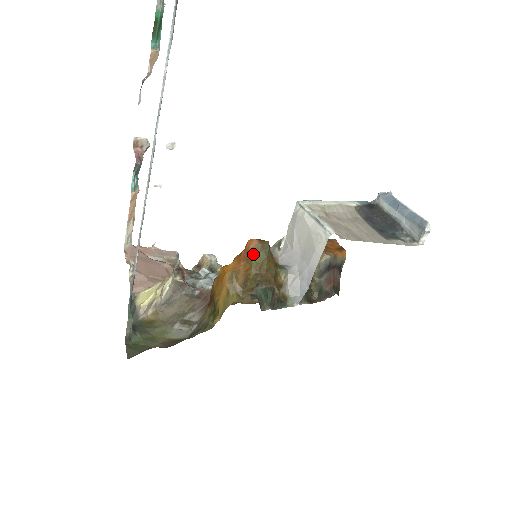
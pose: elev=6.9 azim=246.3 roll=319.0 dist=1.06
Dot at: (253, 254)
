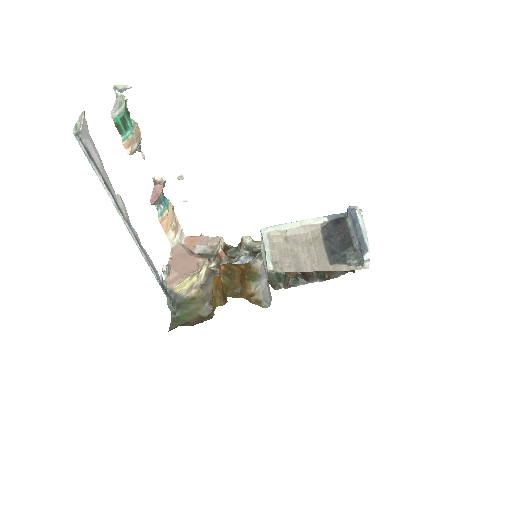
Dot at: (221, 278)
